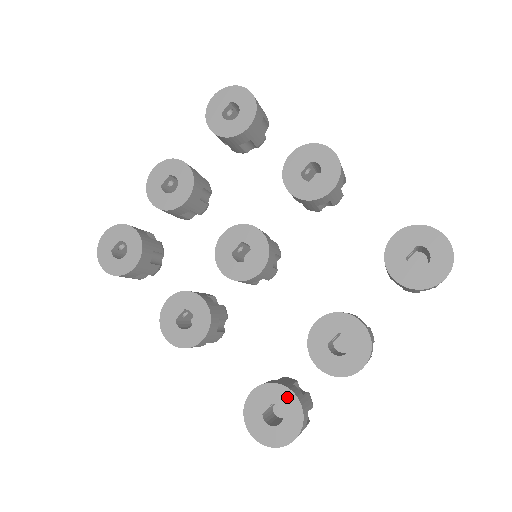
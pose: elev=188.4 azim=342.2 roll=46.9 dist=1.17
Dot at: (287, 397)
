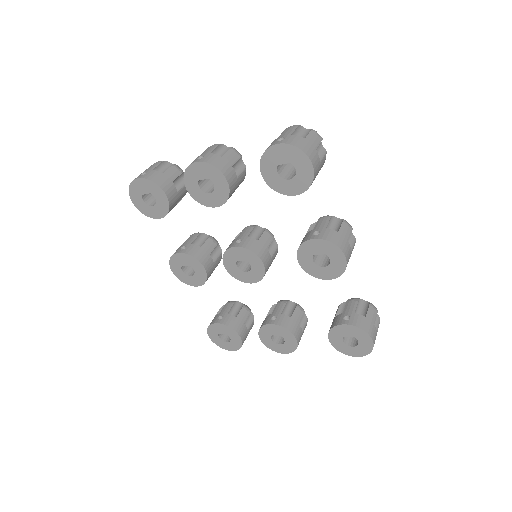
Dot at: (236, 337)
